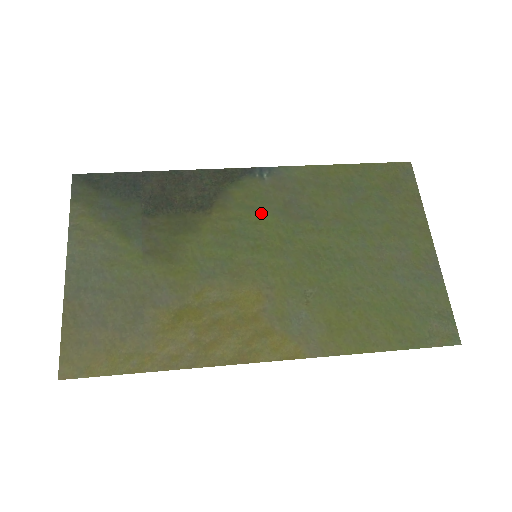
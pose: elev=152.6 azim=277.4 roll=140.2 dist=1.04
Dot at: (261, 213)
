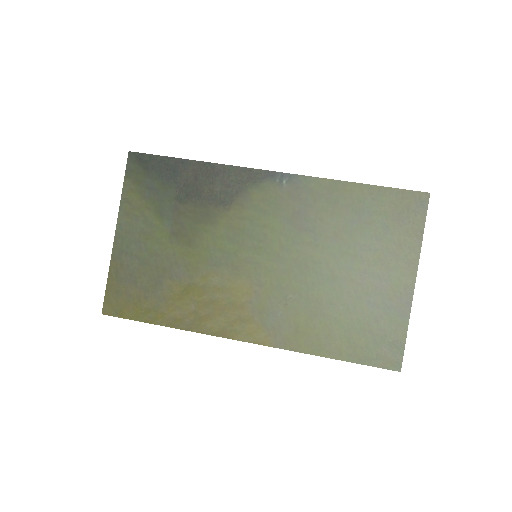
Dot at: (271, 218)
